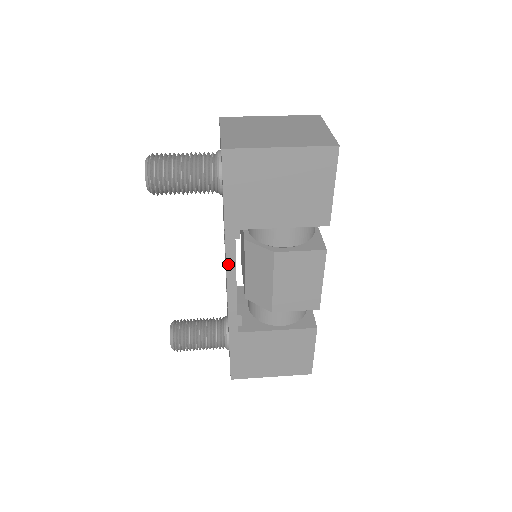
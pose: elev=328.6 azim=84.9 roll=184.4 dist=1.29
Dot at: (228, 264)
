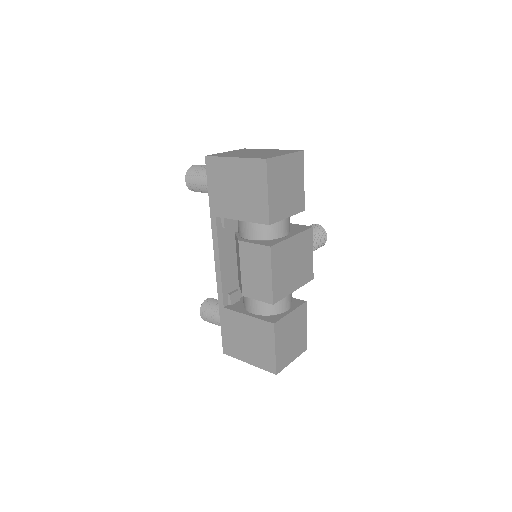
Dot at: (214, 244)
